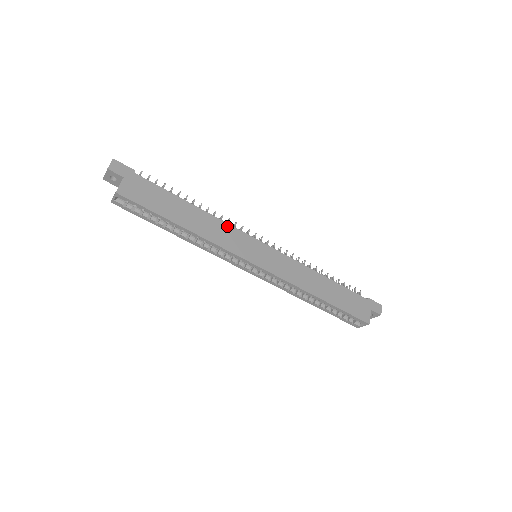
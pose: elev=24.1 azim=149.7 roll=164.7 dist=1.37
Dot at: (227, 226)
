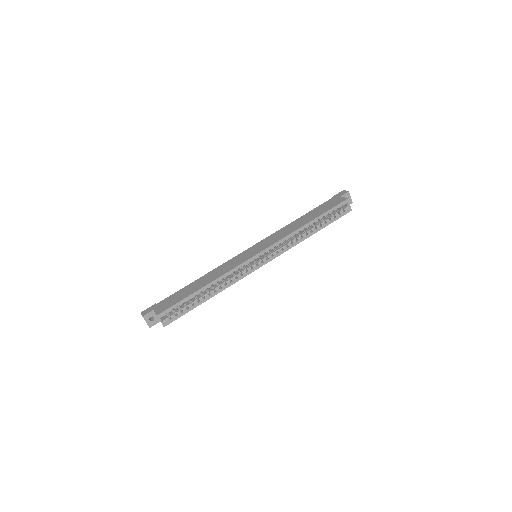
Dot at: (224, 265)
